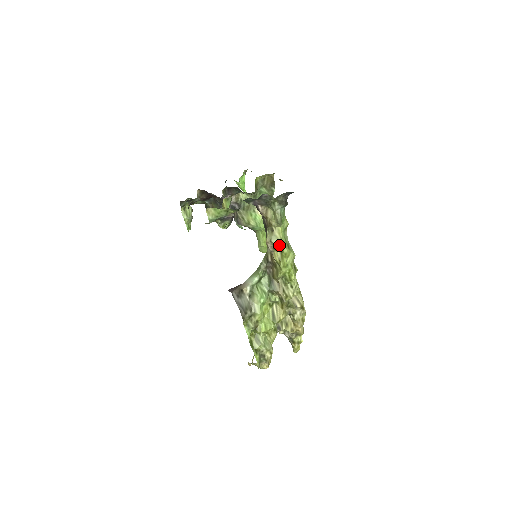
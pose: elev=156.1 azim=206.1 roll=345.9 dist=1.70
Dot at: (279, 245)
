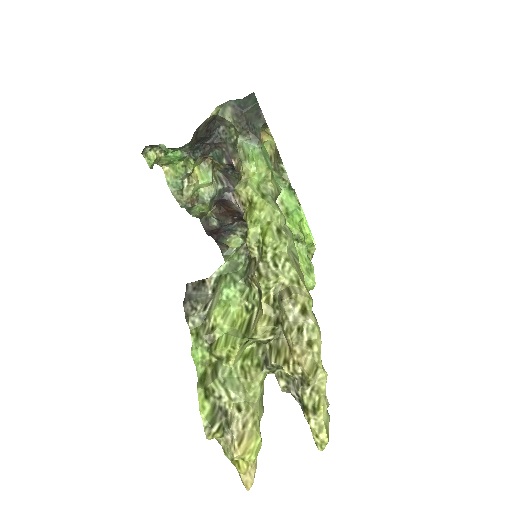
Dot at: (242, 189)
